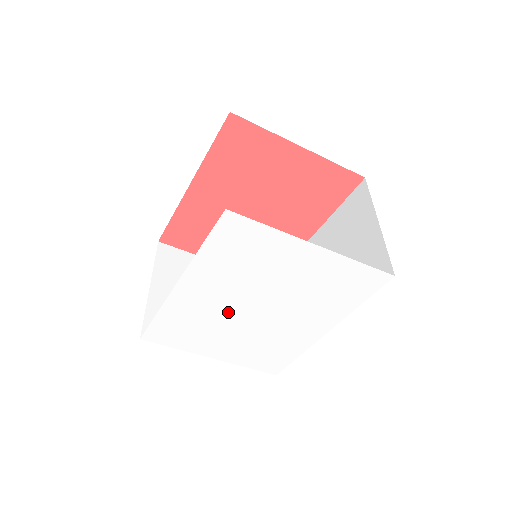
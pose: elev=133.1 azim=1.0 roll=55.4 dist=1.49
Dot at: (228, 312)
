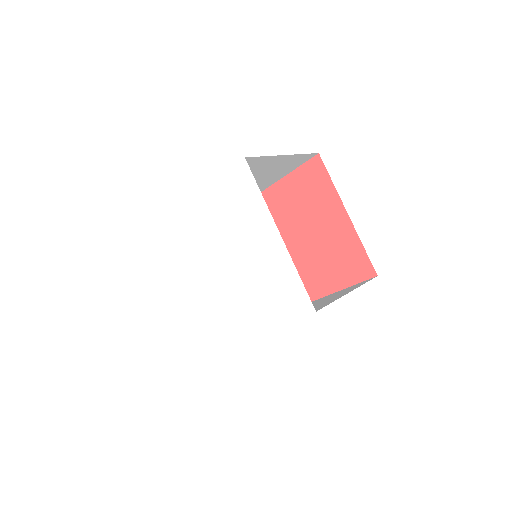
Dot at: (200, 255)
